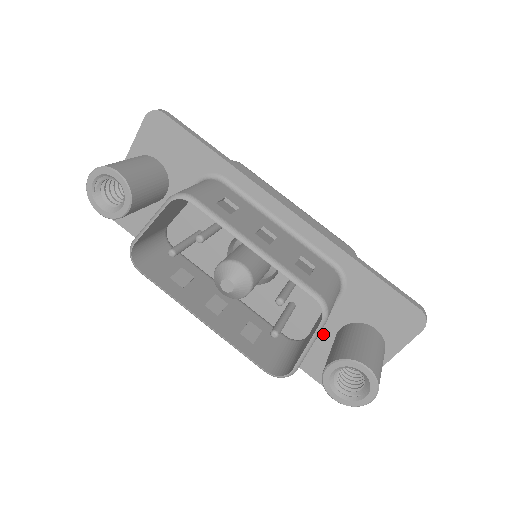
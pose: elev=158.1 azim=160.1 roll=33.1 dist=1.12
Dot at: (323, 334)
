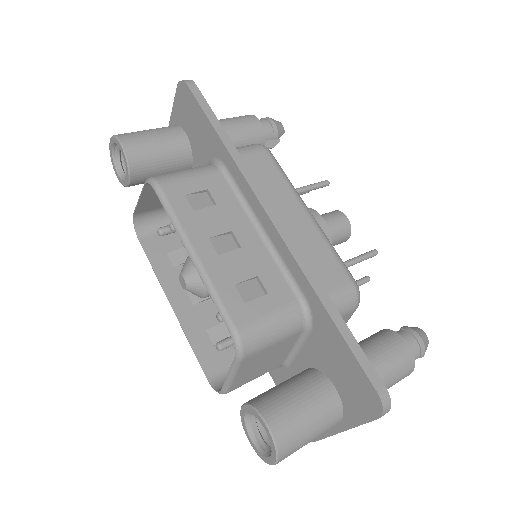
Dot at: (294, 365)
